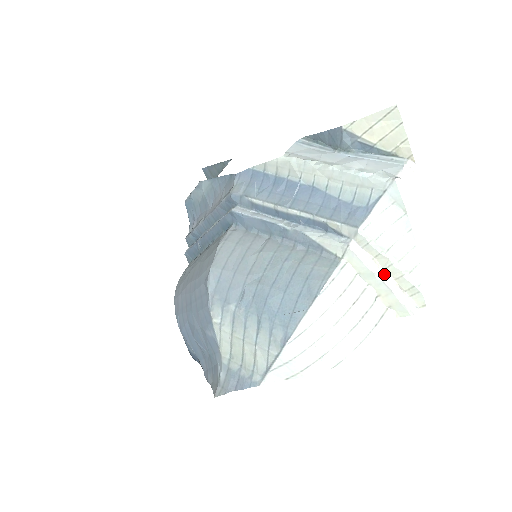
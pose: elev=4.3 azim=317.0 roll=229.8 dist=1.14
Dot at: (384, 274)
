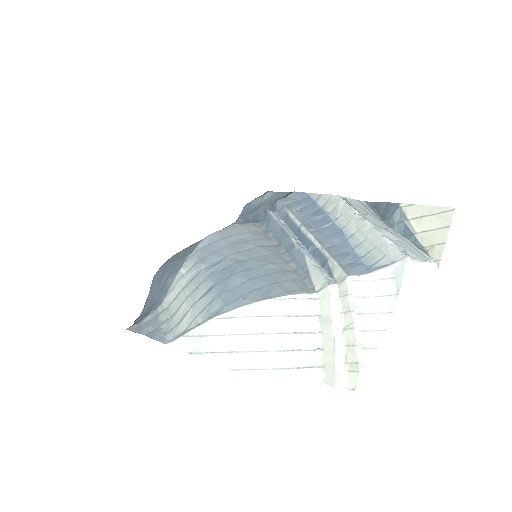
Dot at: (341, 333)
